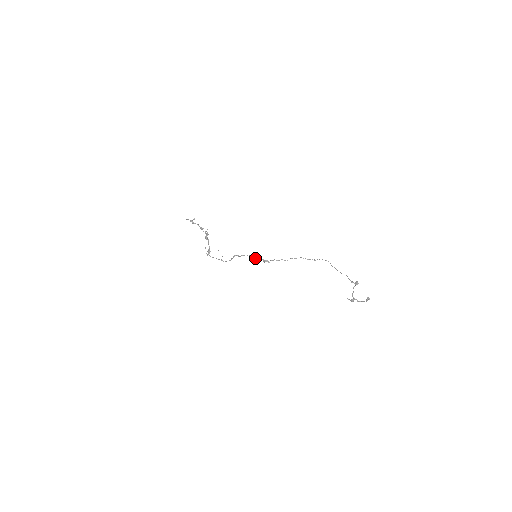
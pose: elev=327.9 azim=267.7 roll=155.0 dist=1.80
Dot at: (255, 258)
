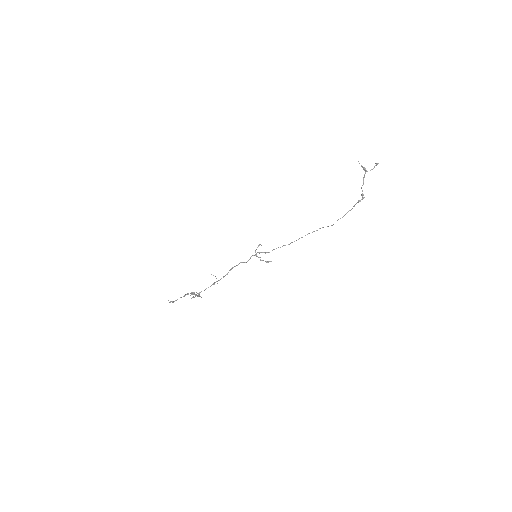
Dot at: (256, 253)
